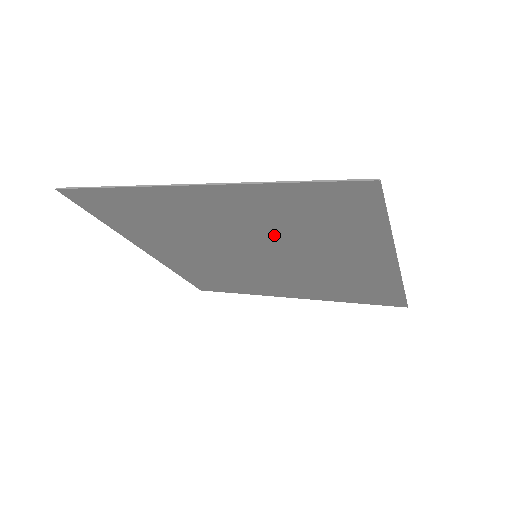
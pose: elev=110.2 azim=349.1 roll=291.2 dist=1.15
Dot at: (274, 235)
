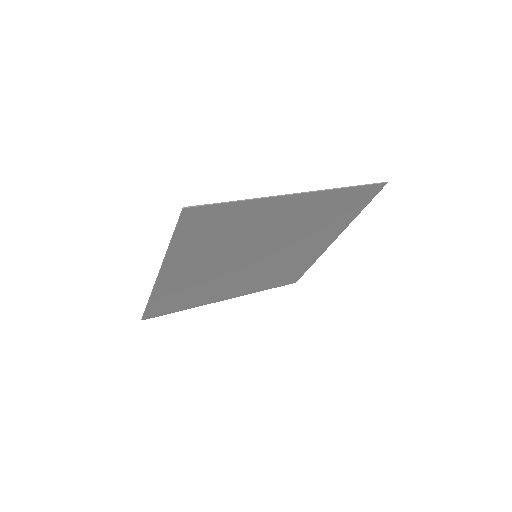
Dot at: (230, 248)
